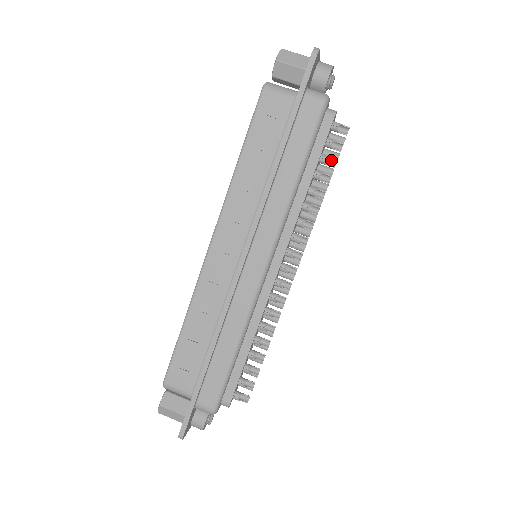
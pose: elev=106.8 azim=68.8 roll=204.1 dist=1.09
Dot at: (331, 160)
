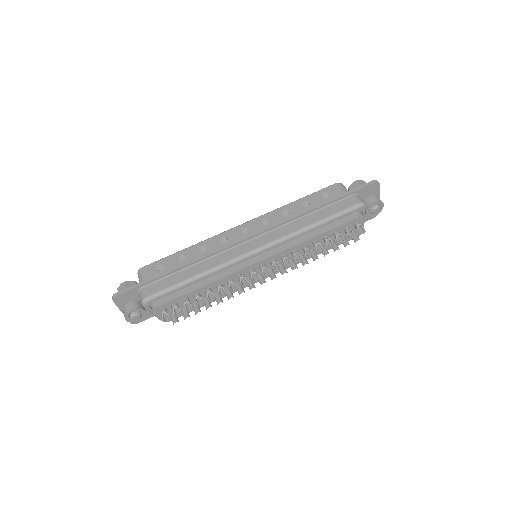
Dot at: (341, 239)
